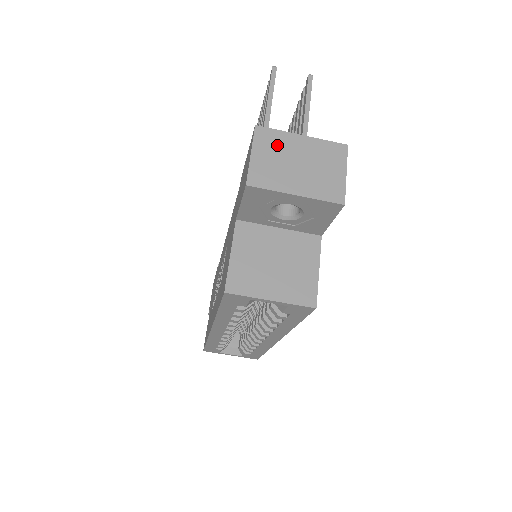
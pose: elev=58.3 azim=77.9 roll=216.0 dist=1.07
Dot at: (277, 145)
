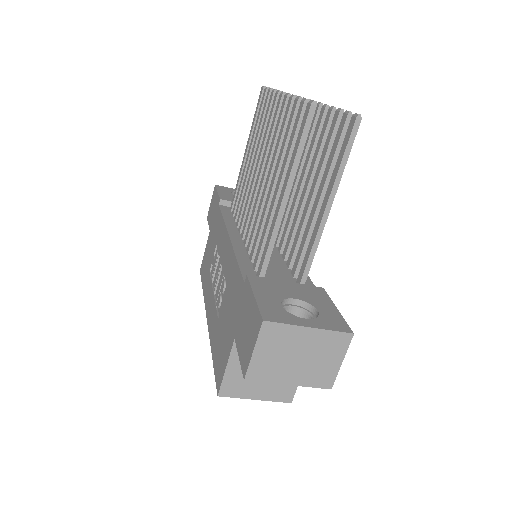
Dot at: (281, 340)
